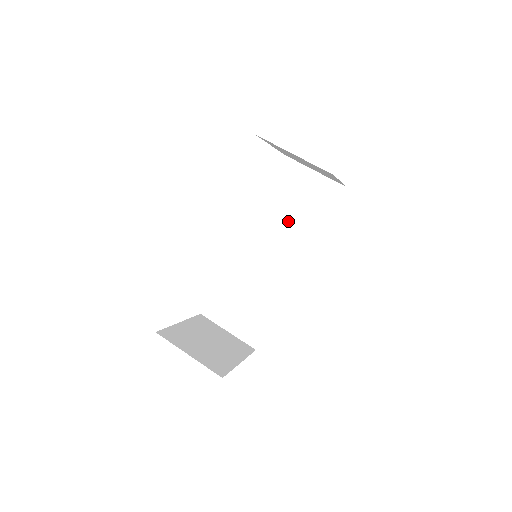
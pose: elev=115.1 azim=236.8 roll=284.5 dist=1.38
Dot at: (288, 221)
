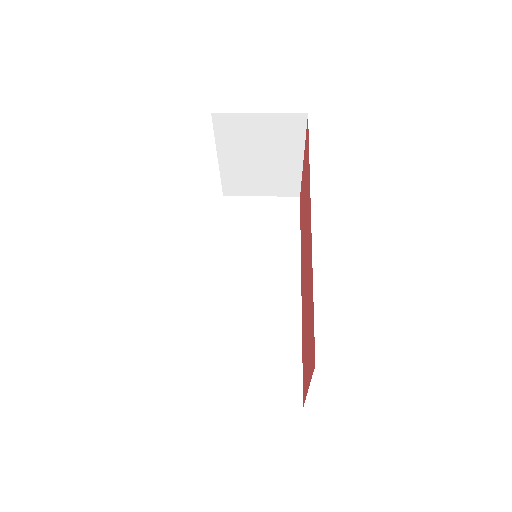
Dot at: (260, 247)
